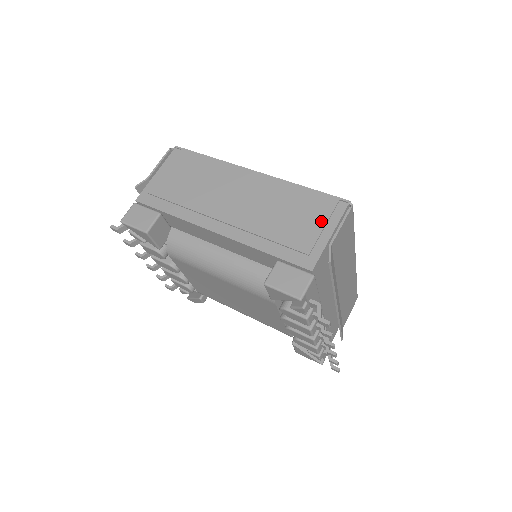
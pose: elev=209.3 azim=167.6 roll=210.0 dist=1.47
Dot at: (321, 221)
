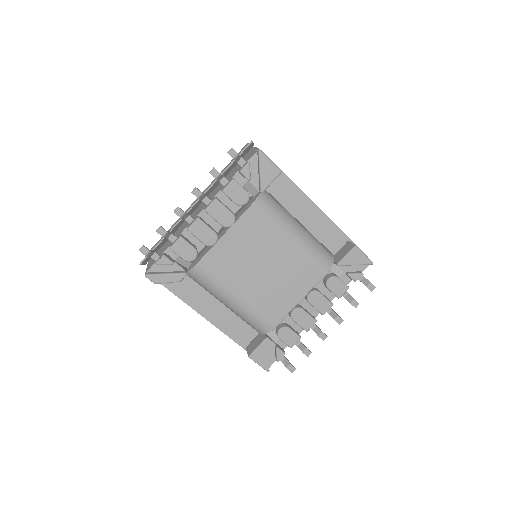
Dot at: occluded
